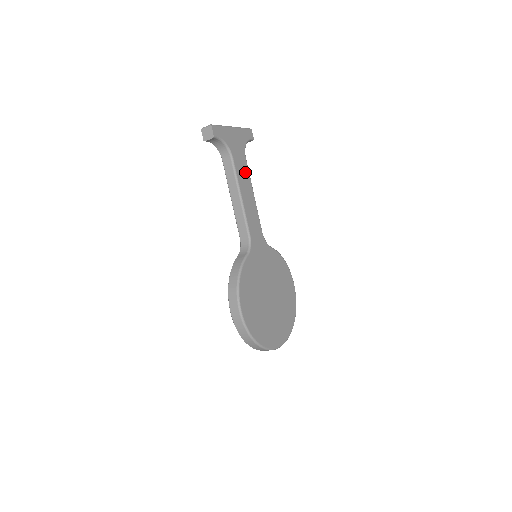
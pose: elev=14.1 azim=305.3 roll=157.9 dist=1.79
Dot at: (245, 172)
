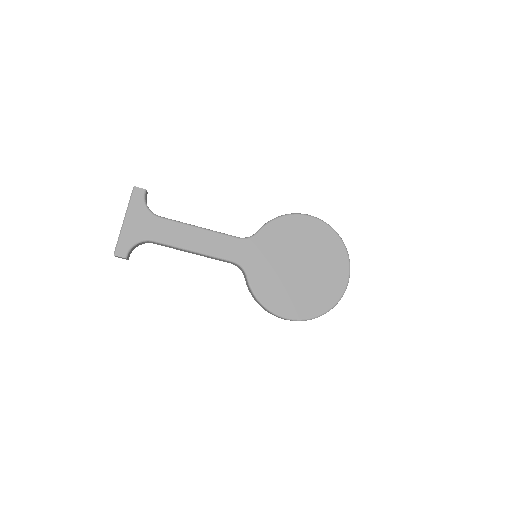
Dot at: (173, 228)
